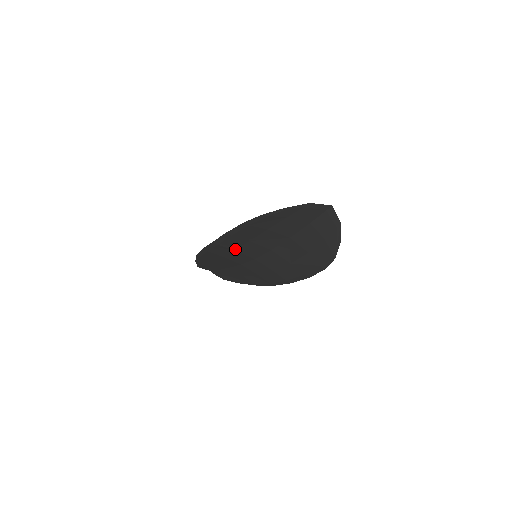
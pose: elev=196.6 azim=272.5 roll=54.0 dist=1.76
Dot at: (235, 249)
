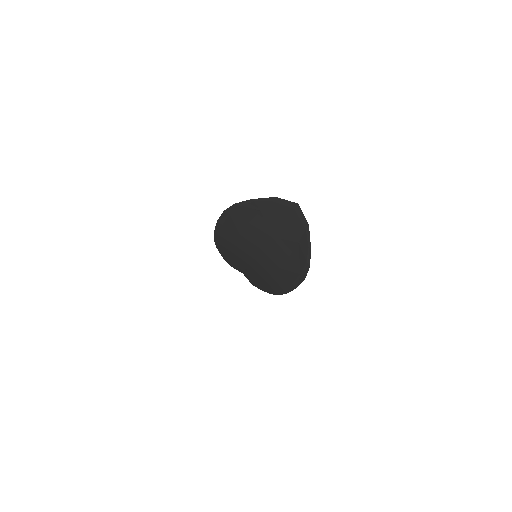
Dot at: (234, 243)
